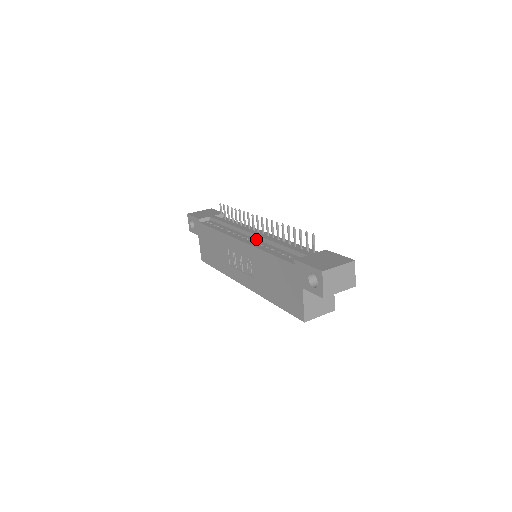
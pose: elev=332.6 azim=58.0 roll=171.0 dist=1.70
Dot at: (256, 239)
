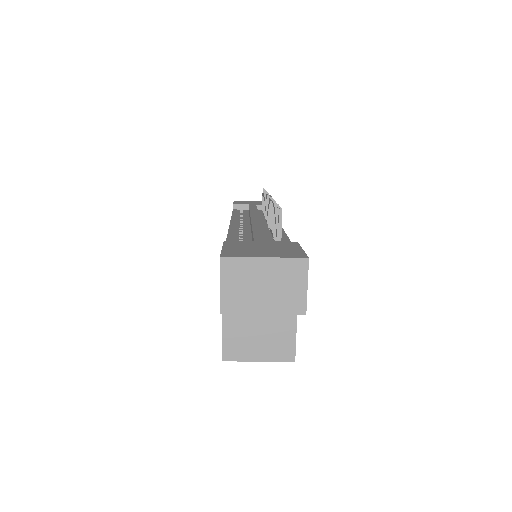
Dot at: (250, 225)
